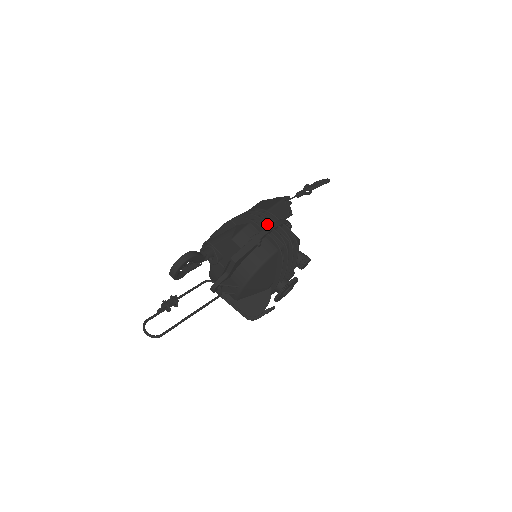
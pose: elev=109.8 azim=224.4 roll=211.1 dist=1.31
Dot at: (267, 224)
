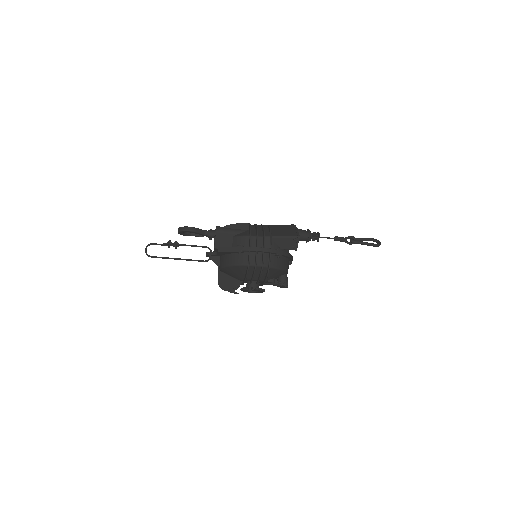
Dot at: (257, 245)
